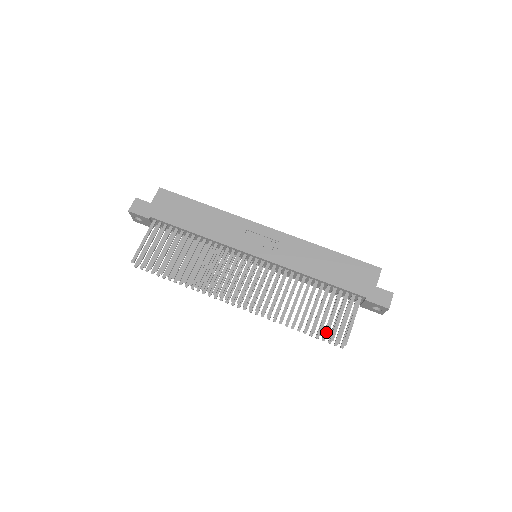
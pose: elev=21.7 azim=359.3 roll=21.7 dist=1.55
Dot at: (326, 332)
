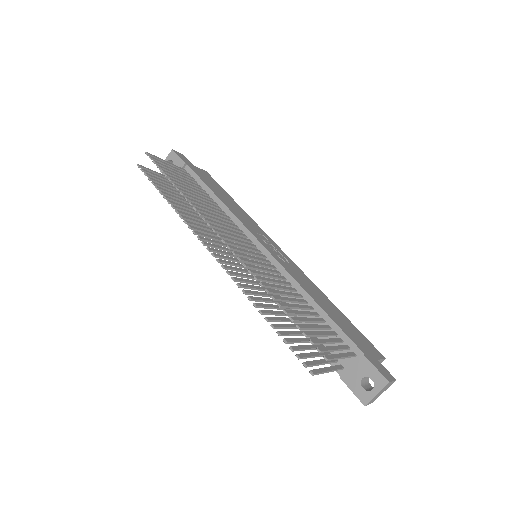
Dot at: (308, 332)
